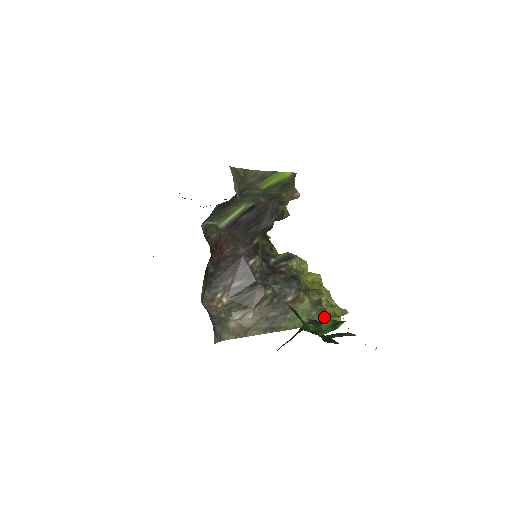
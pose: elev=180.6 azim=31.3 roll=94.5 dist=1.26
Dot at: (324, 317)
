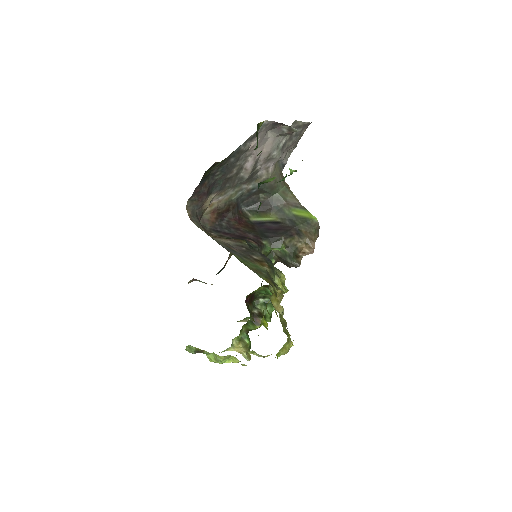
Dot at: (269, 282)
